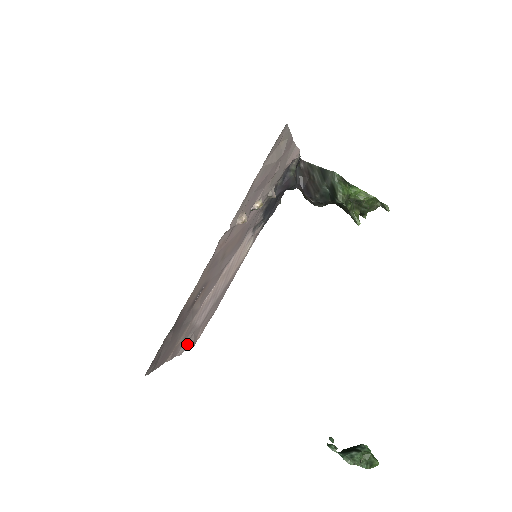
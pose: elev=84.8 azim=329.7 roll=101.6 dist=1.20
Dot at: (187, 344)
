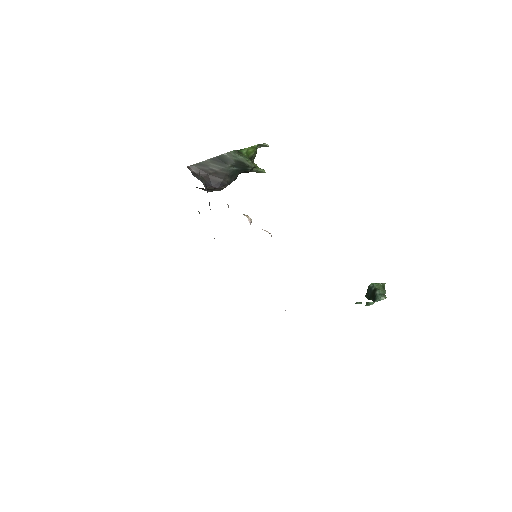
Dot at: occluded
